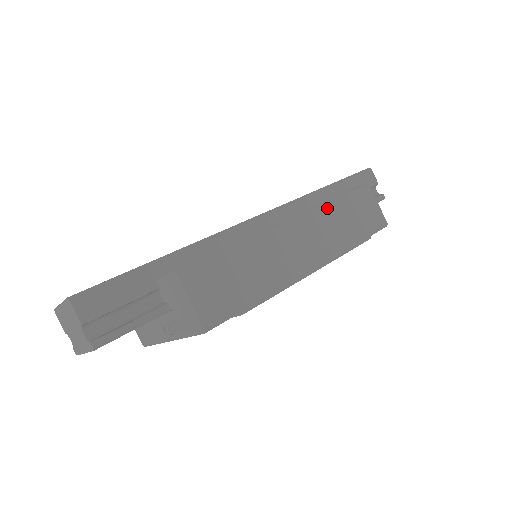
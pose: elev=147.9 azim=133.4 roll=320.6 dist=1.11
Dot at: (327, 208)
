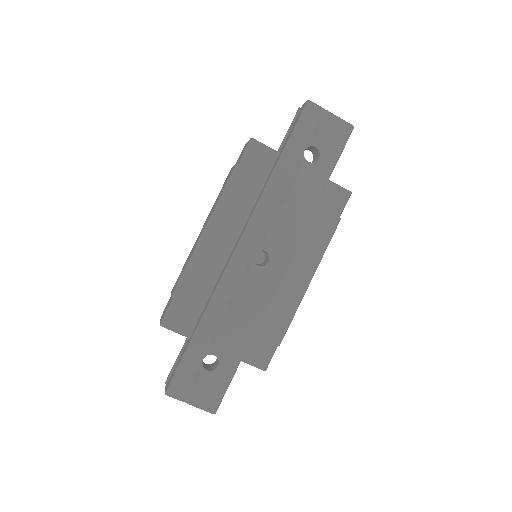
Dot at: (326, 247)
